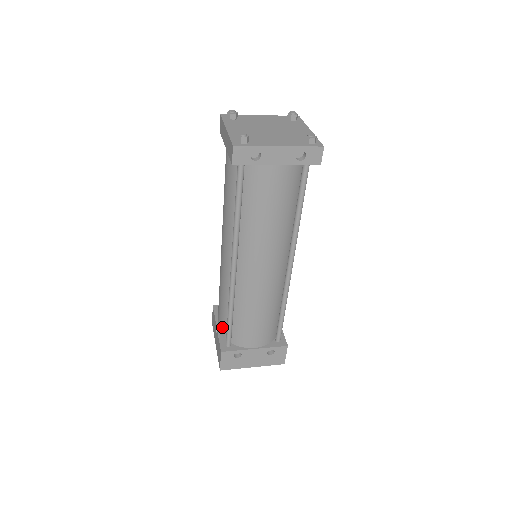
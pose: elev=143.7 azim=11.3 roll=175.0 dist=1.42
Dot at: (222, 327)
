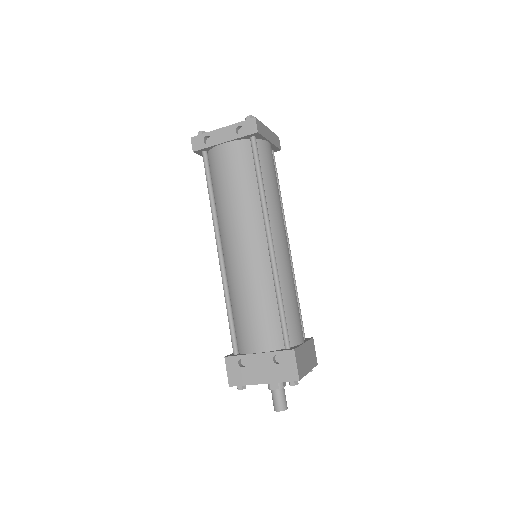
Dot at: occluded
